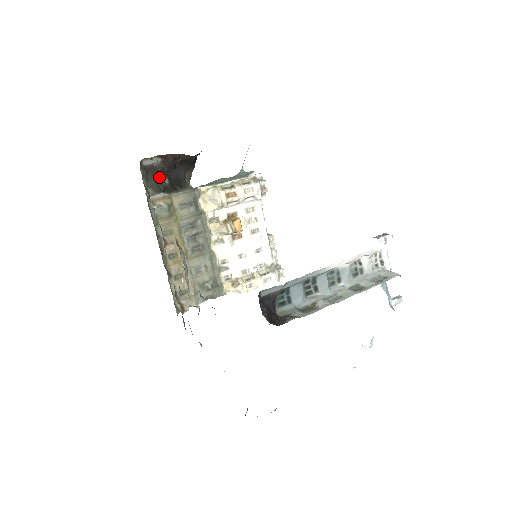
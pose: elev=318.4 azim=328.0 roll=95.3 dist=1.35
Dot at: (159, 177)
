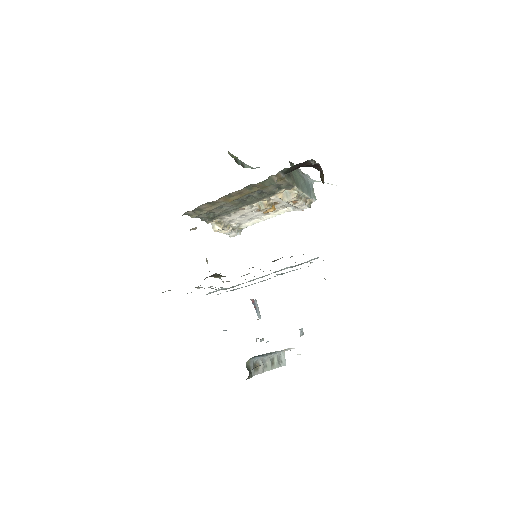
Dot at: (299, 167)
